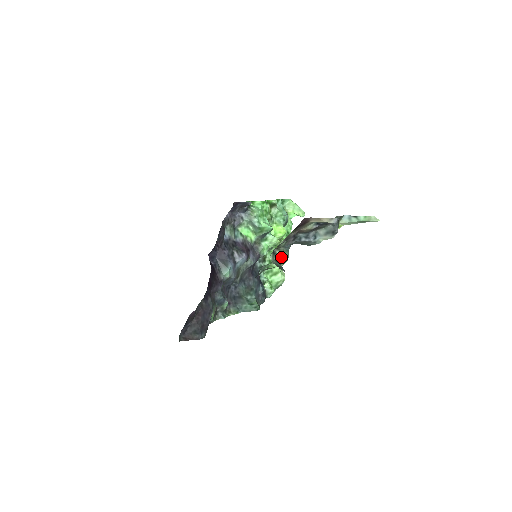
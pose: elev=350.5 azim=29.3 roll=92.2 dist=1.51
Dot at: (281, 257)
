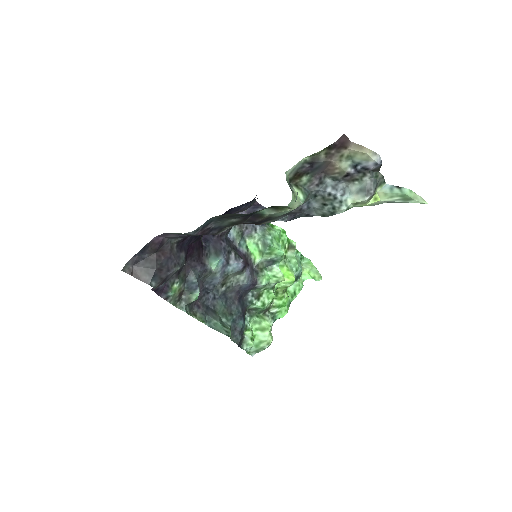
Dot at: (296, 193)
